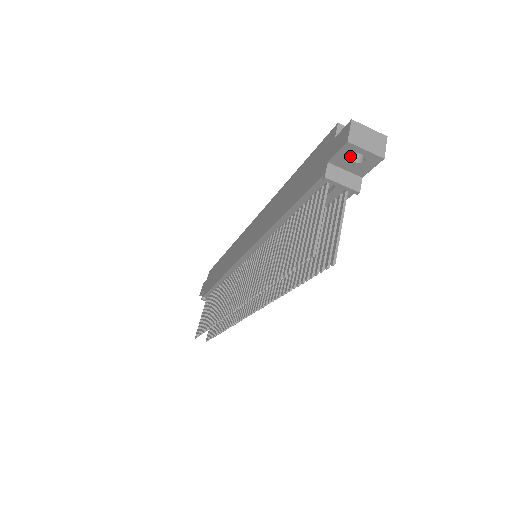
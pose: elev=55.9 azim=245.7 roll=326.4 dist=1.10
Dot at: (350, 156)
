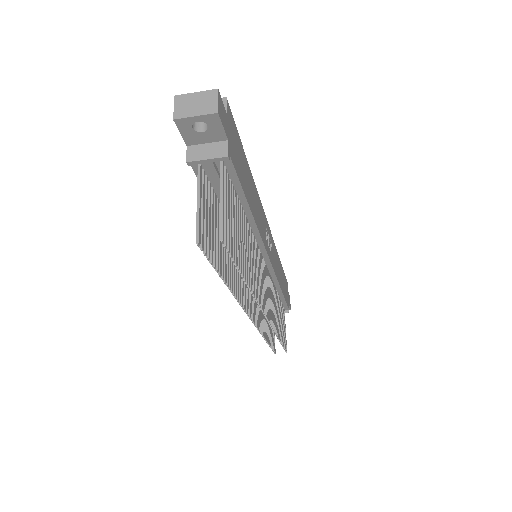
Dot at: (193, 129)
